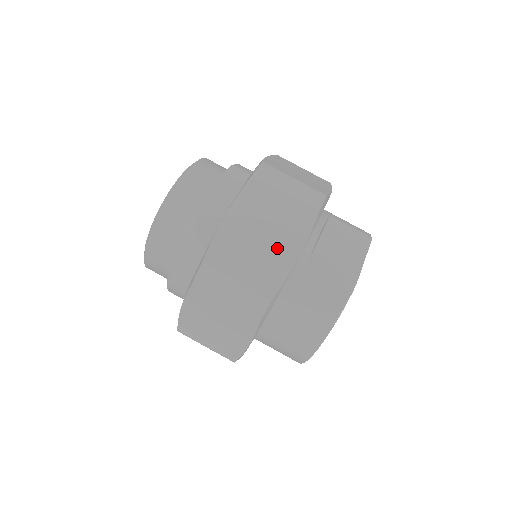
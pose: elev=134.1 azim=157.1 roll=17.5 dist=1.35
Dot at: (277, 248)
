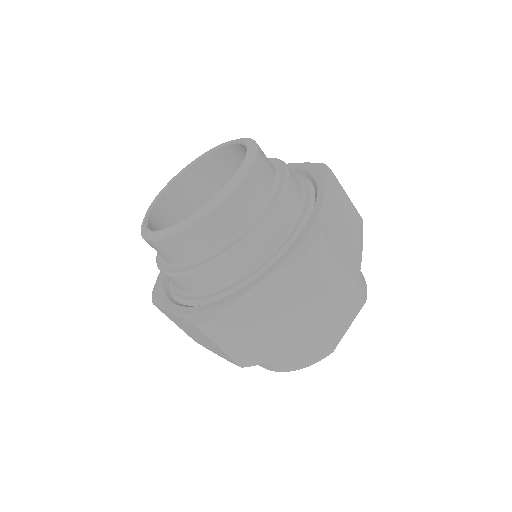
Dot at: (289, 326)
